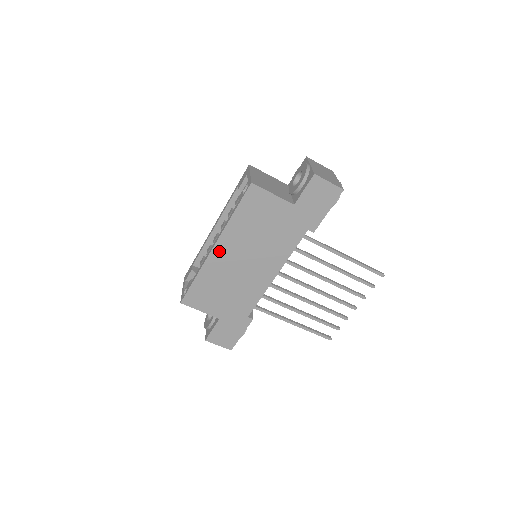
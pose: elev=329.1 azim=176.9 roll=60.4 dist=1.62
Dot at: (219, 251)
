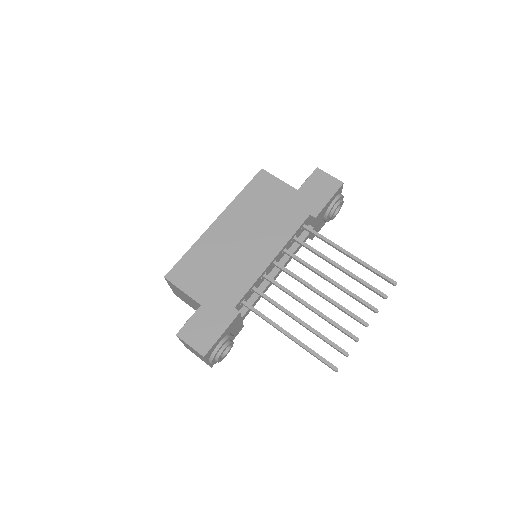
Dot at: (220, 224)
